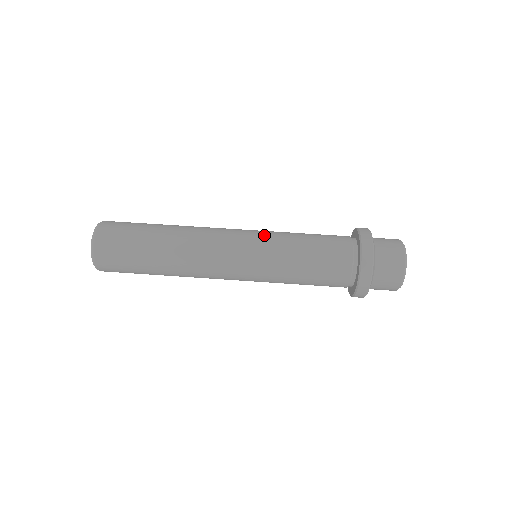
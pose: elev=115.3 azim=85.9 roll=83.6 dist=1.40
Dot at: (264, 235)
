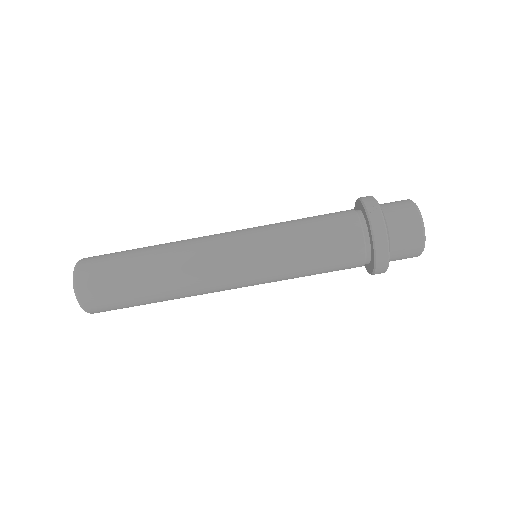
Dot at: (266, 271)
